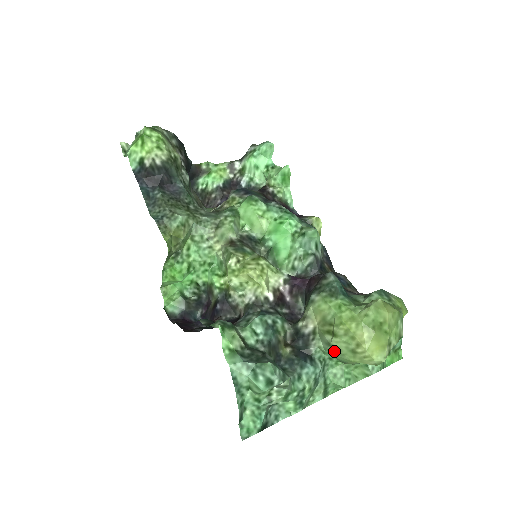
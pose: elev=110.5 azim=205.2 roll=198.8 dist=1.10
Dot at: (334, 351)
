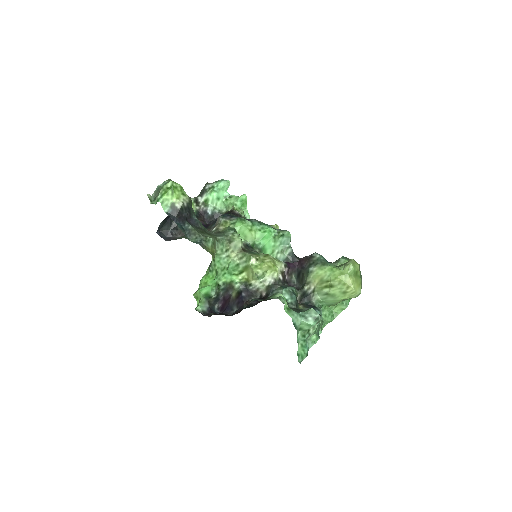
Dot at: (330, 297)
